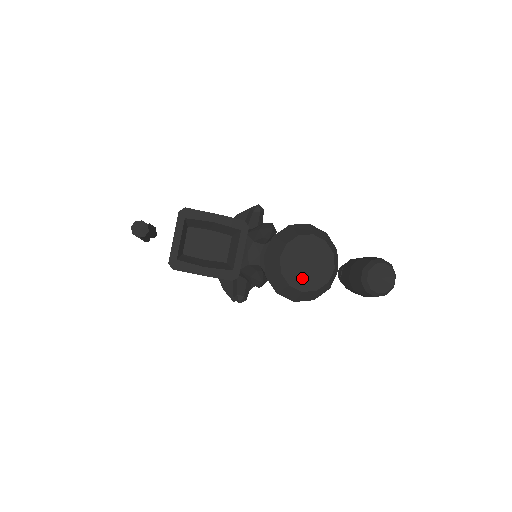
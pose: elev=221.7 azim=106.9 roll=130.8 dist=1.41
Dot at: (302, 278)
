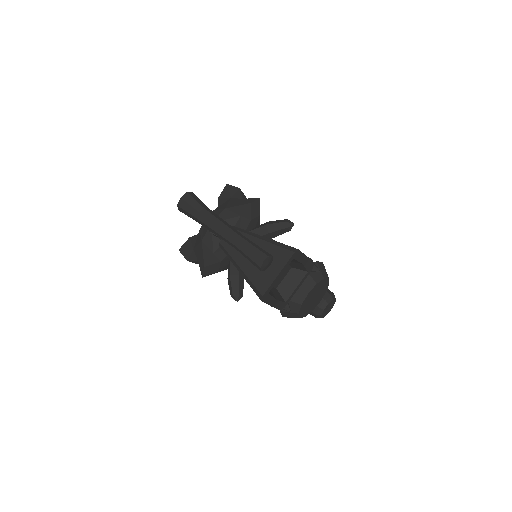
Dot at: (306, 308)
